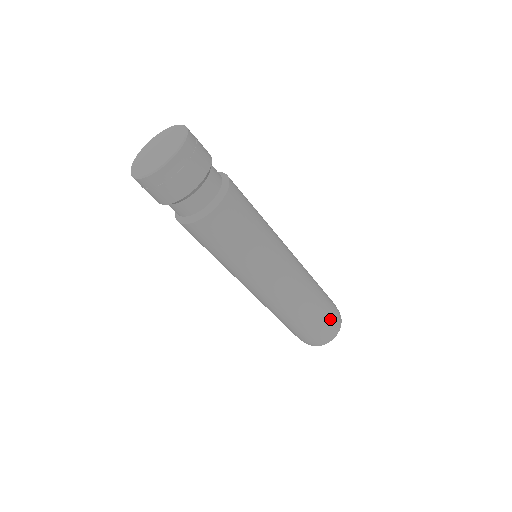
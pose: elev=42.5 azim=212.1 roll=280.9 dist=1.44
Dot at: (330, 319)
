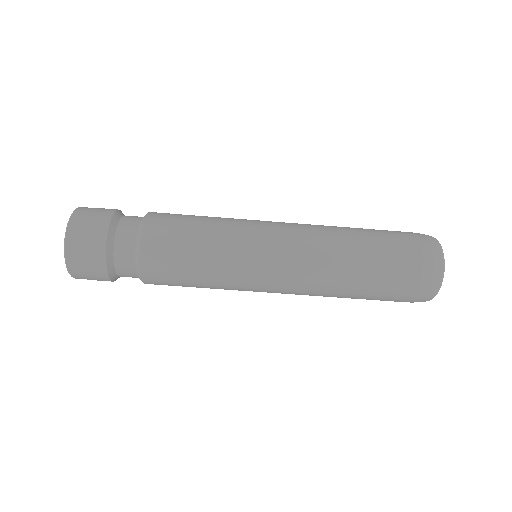
Dot at: (406, 278)
